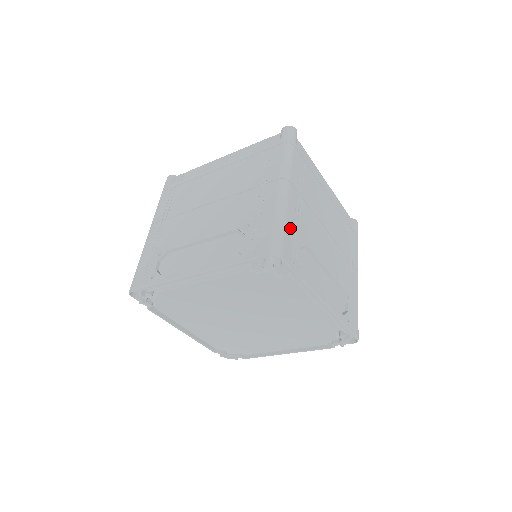
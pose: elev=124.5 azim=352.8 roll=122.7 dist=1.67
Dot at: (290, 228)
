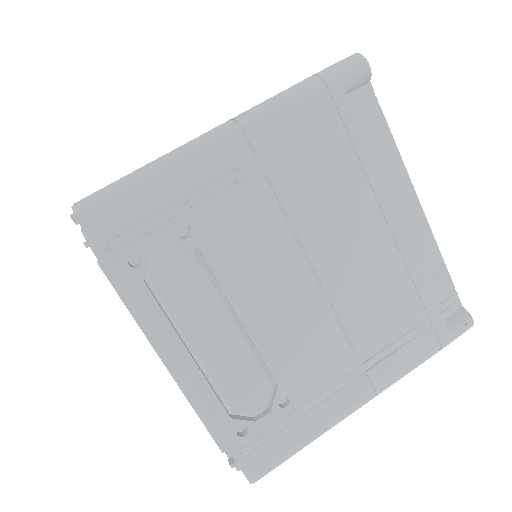
Dot at: (163, 196)
